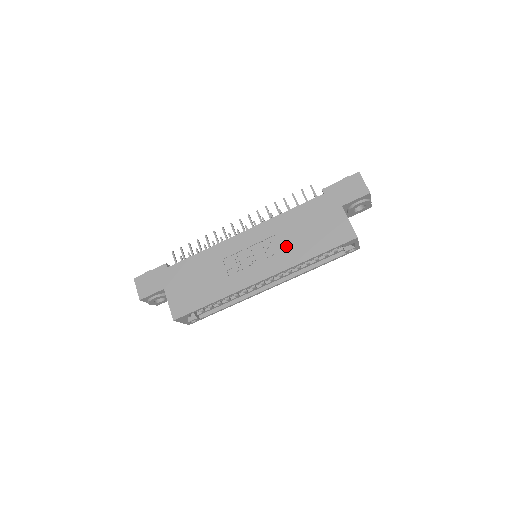
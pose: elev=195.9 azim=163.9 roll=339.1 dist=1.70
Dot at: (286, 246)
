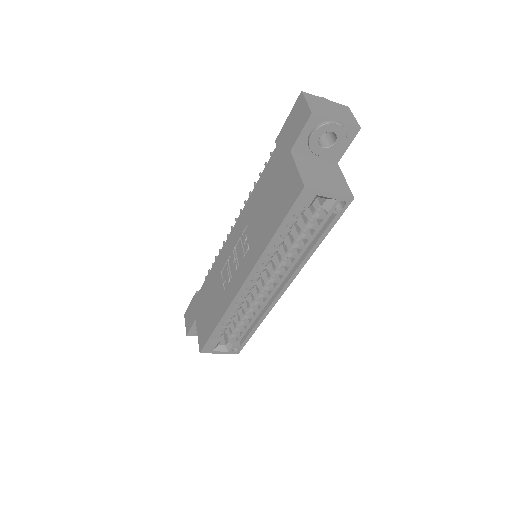
Dot at: (254, 233)
